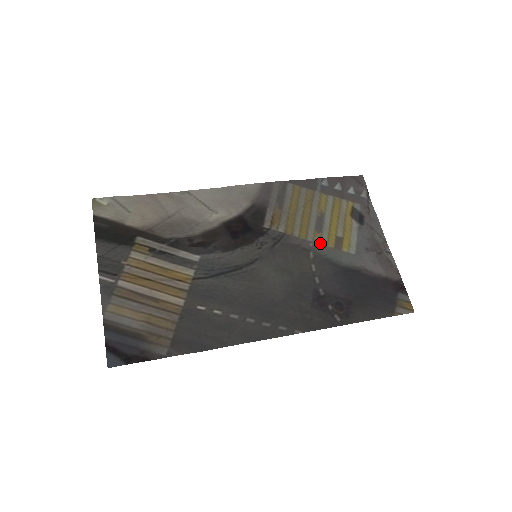
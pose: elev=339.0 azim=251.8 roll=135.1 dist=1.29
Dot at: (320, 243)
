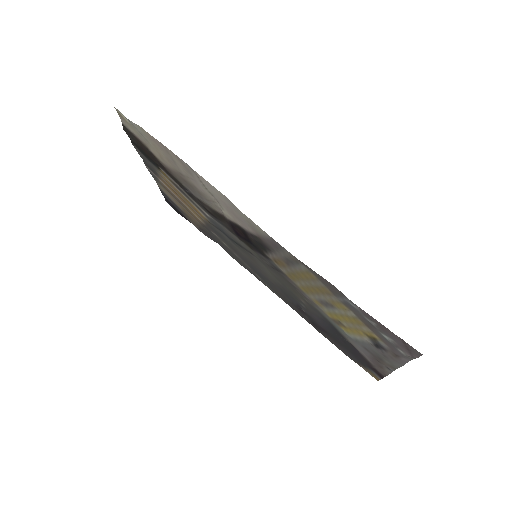
Dot at: (318, 306)
